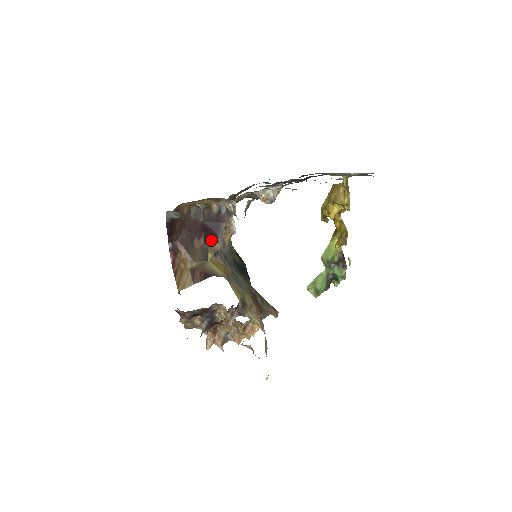
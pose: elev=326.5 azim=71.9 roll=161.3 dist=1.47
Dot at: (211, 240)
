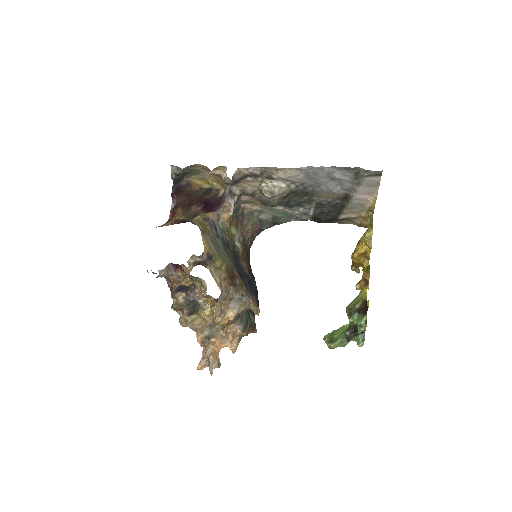
Dot at: (207, 211)
